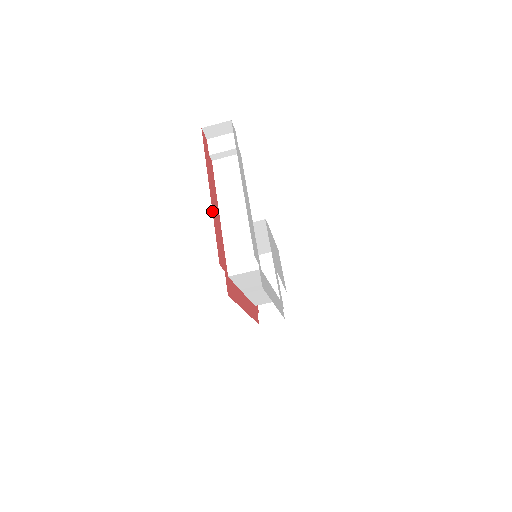
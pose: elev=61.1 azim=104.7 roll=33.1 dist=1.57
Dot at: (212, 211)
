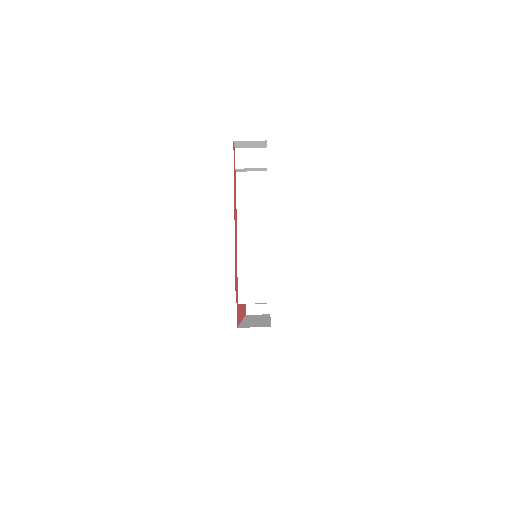
Dot at: occluded
